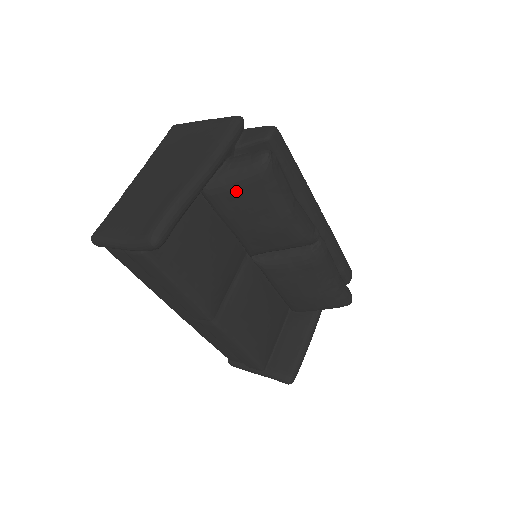
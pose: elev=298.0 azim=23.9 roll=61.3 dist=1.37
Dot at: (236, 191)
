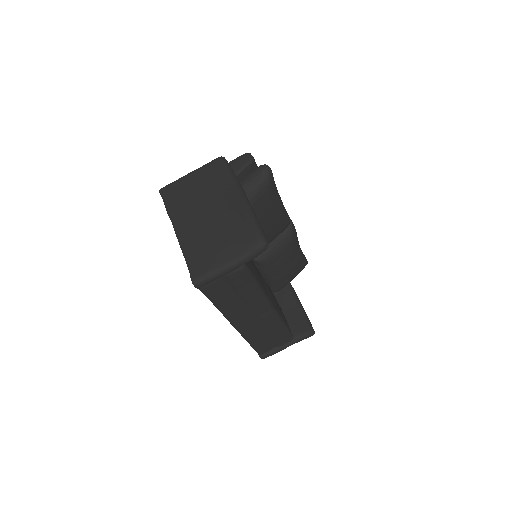
Dot at: (257, 202)
